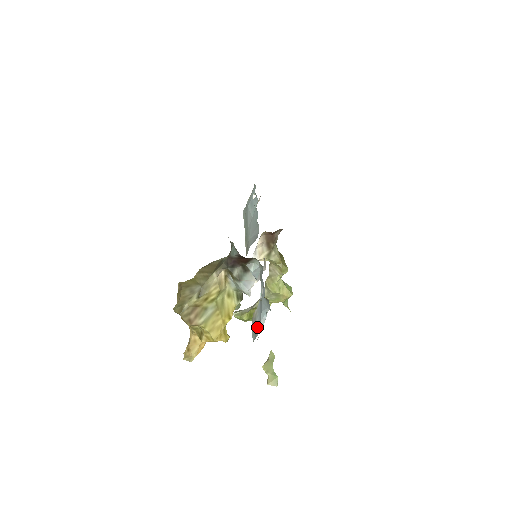
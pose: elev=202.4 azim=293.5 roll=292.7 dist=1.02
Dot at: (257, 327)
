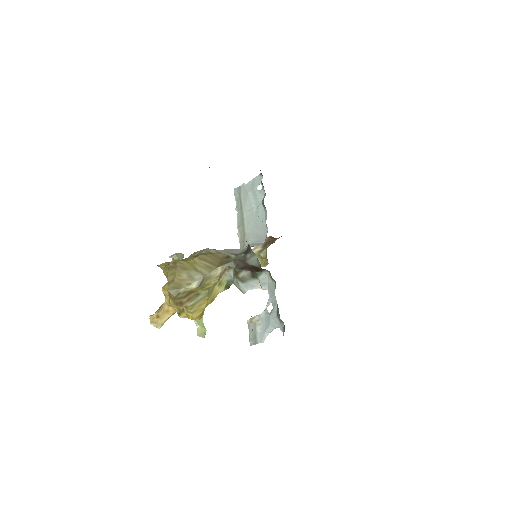
Dot at: (259, 335)
